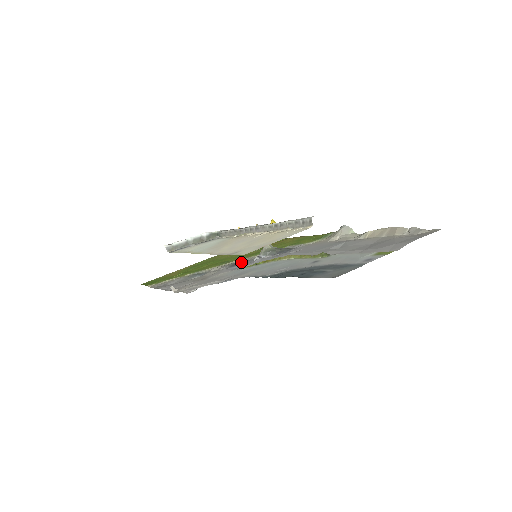
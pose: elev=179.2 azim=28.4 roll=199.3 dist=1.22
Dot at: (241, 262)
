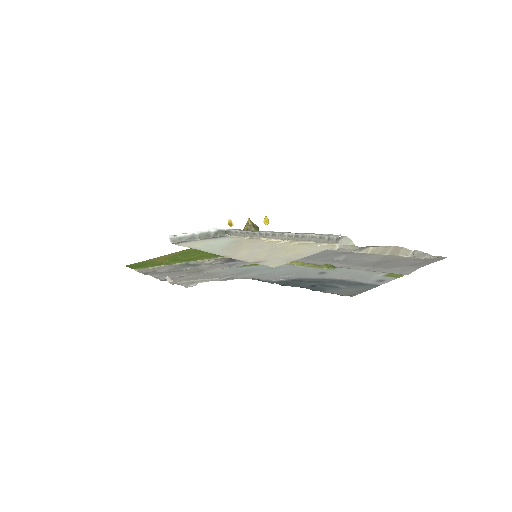
Dot at: occluded
